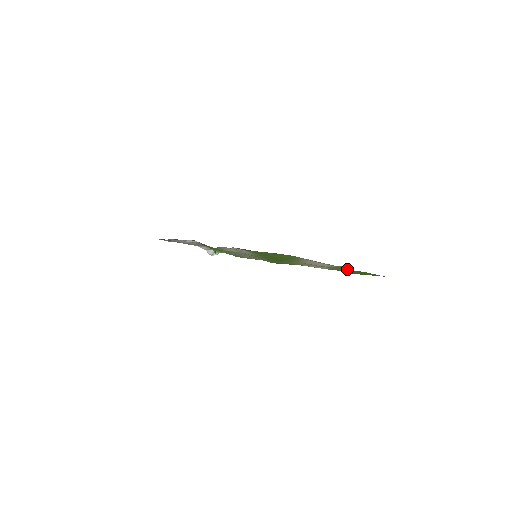
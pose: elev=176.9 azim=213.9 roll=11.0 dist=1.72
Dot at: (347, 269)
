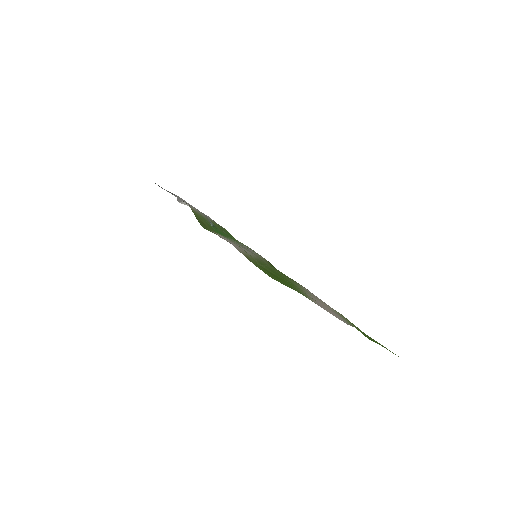
Dot at: (360, 331)
